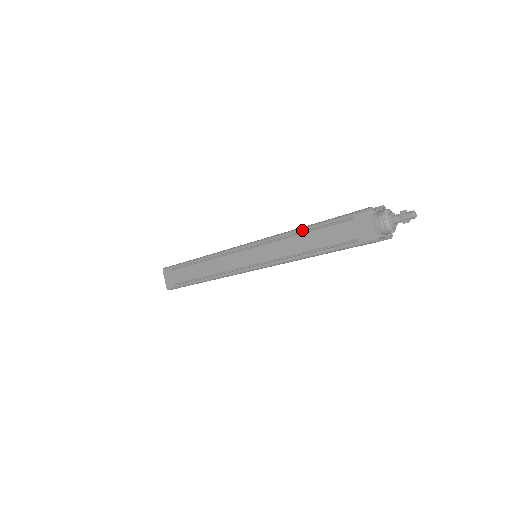
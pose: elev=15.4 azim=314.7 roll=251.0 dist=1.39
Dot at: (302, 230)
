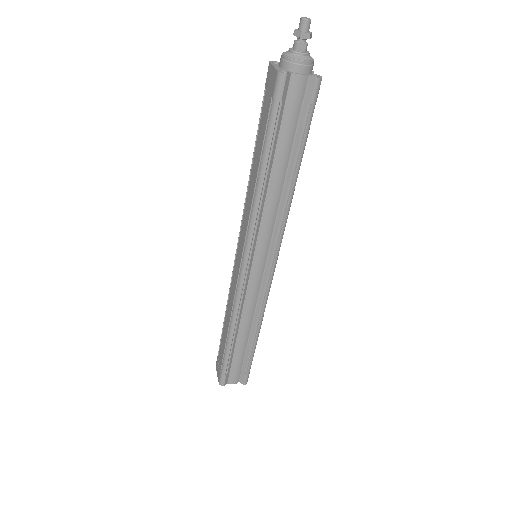
Dot at: occluded
